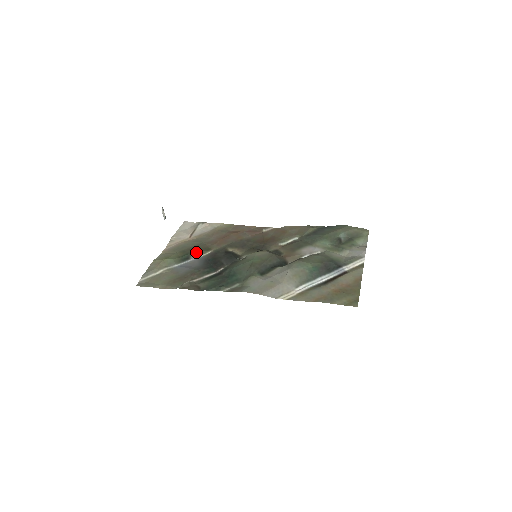
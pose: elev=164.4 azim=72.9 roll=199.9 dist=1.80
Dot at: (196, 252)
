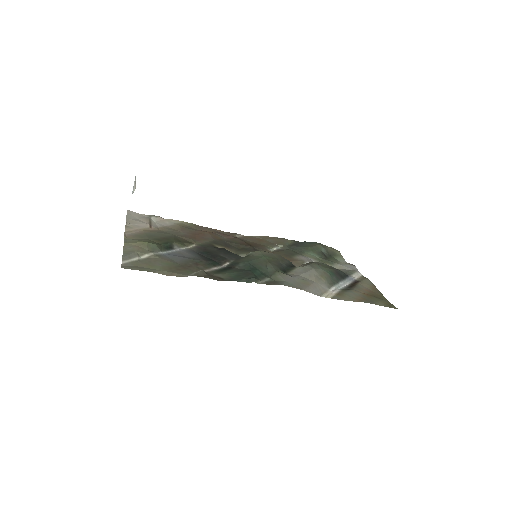
Dot at: (178, 242)
